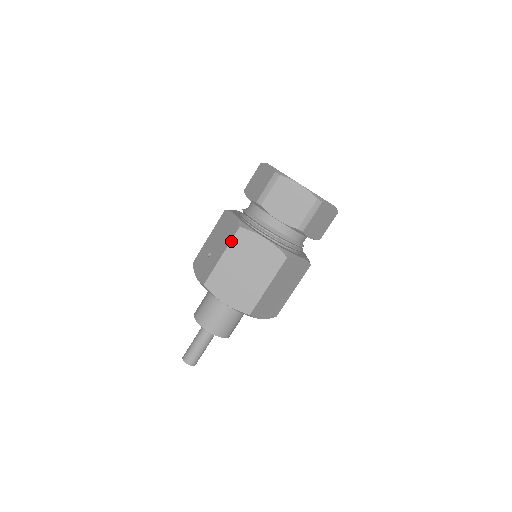
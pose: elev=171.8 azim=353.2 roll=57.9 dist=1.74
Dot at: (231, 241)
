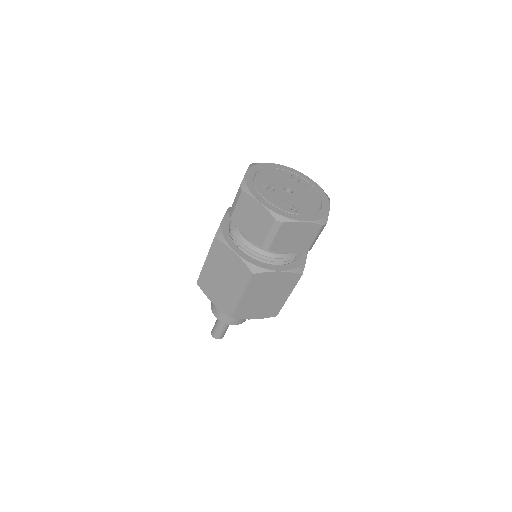
Dot at: (210, 249)
